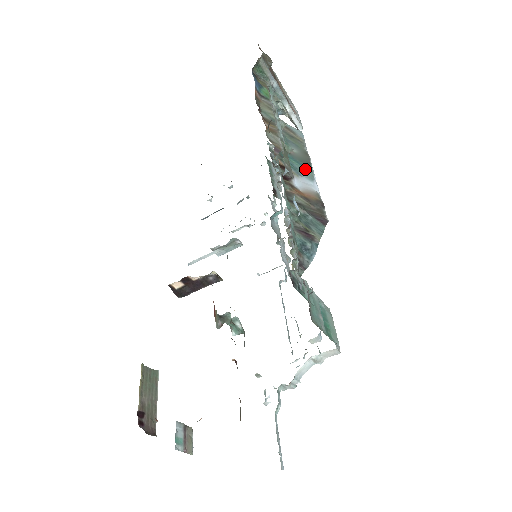
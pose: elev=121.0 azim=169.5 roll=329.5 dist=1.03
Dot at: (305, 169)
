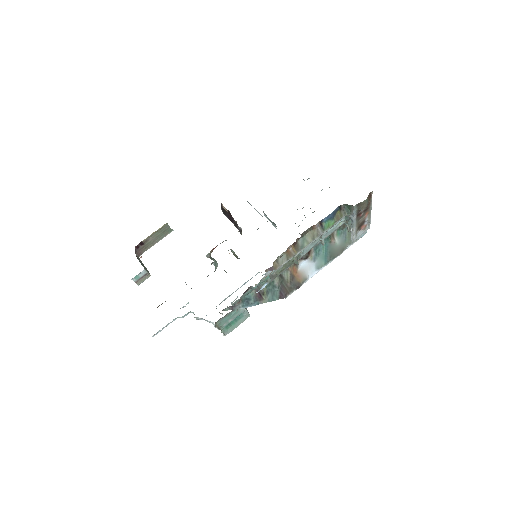
Dot at: (324, 259)
